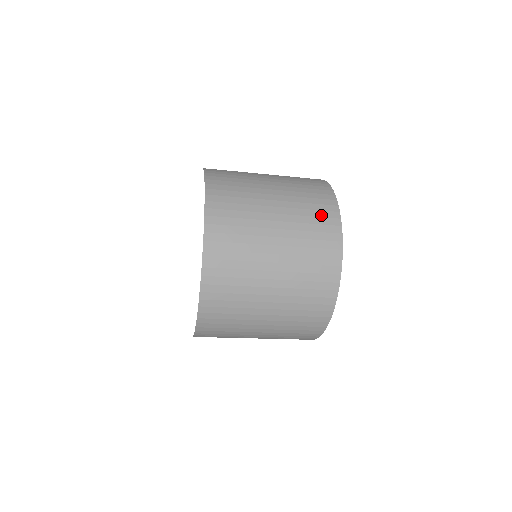
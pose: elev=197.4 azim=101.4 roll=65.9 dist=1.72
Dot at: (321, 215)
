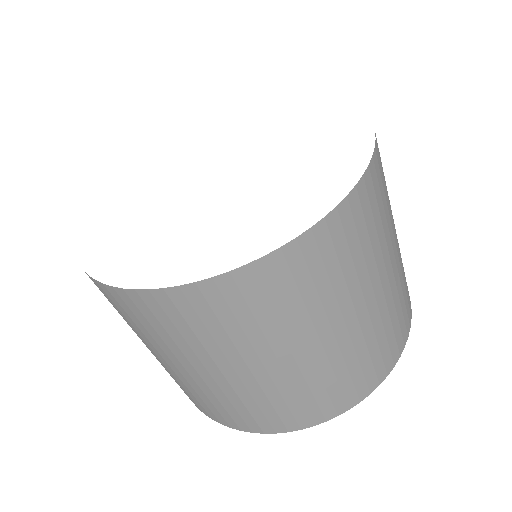
Dot at: occluded
